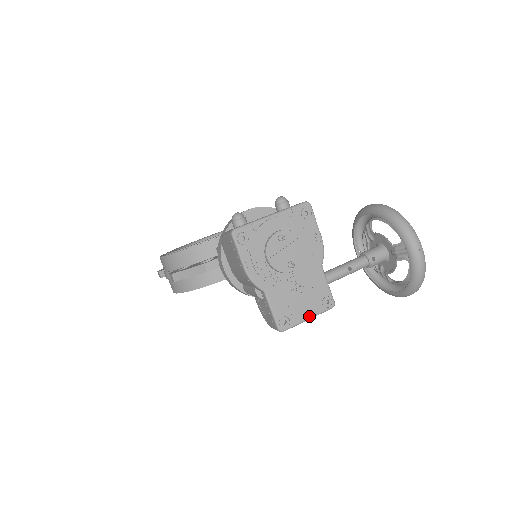
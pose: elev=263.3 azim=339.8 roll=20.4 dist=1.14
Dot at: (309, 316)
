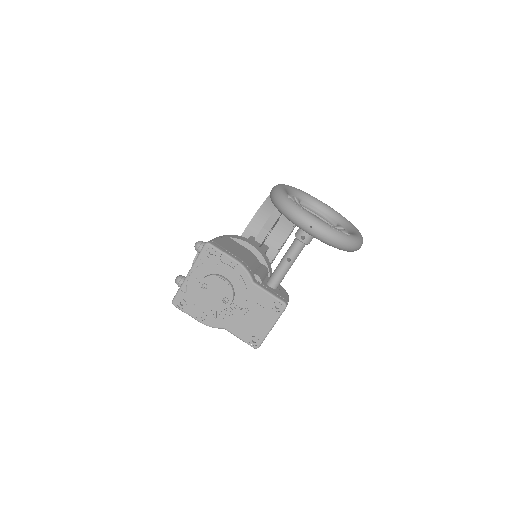
Dot at: (270, 326)
